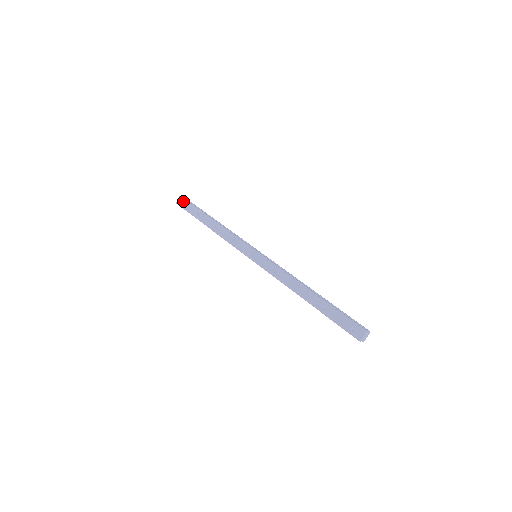
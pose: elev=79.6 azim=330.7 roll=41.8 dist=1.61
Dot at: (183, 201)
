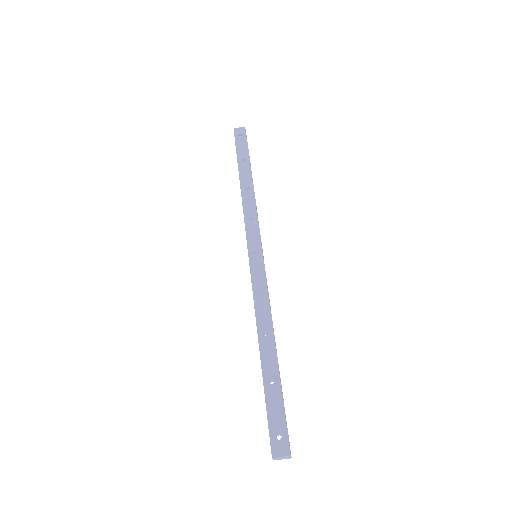
Dot at: (242, 134)
